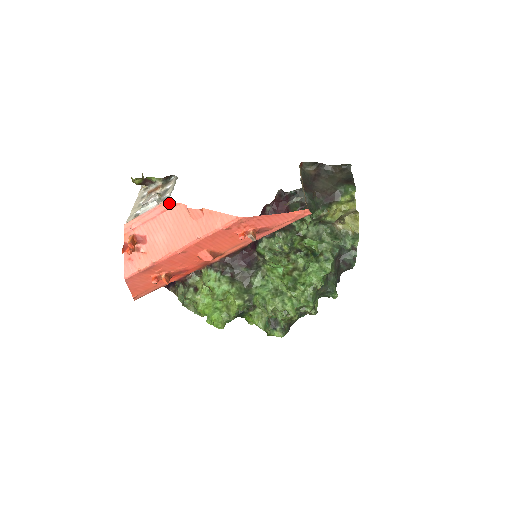
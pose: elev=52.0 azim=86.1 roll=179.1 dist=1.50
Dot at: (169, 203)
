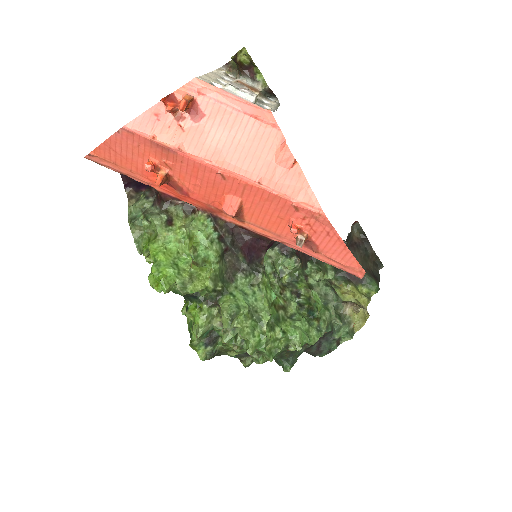
Dot at: (270, 116)
